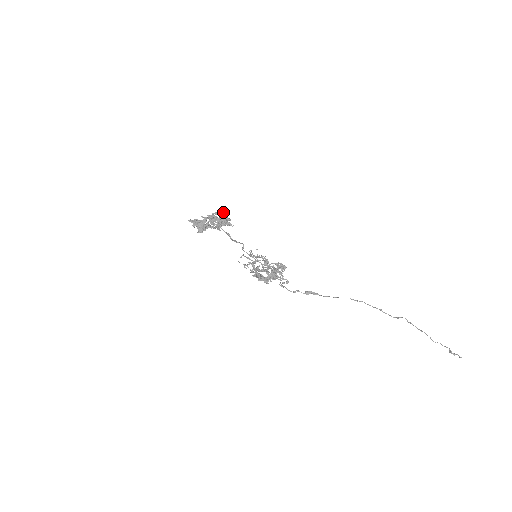
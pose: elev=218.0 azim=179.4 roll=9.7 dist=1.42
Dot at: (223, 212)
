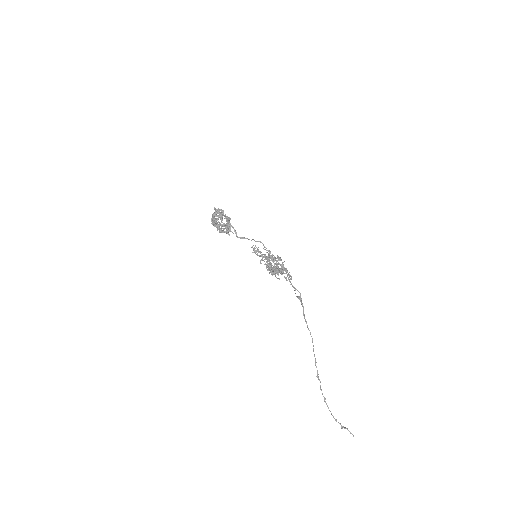
Dot at: (227, 220)
